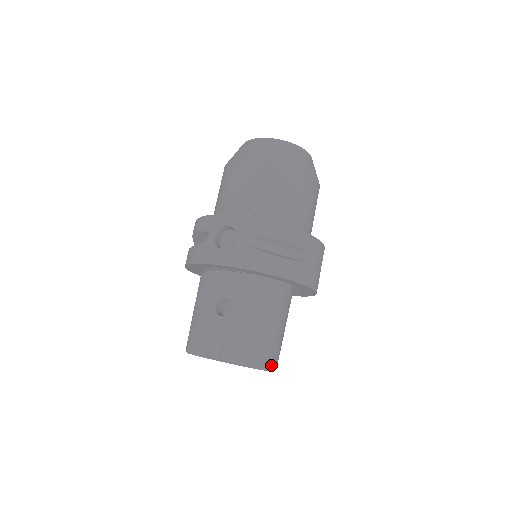
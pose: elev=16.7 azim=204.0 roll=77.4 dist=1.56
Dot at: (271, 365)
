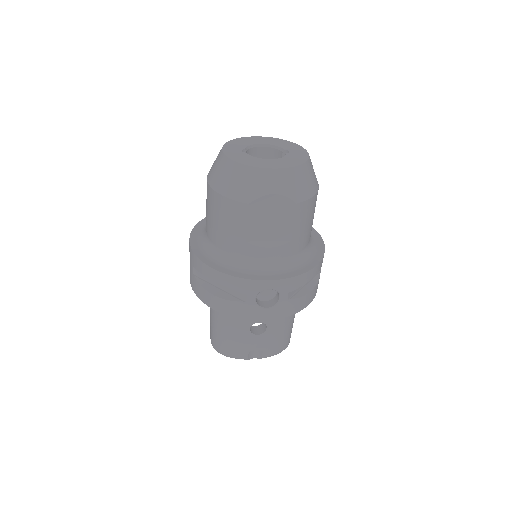
Dot at: occluded
